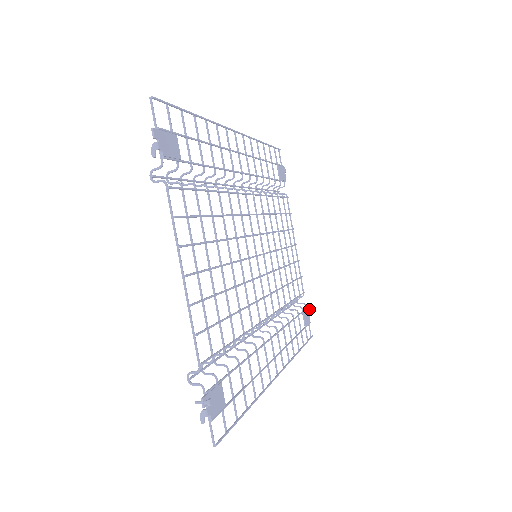
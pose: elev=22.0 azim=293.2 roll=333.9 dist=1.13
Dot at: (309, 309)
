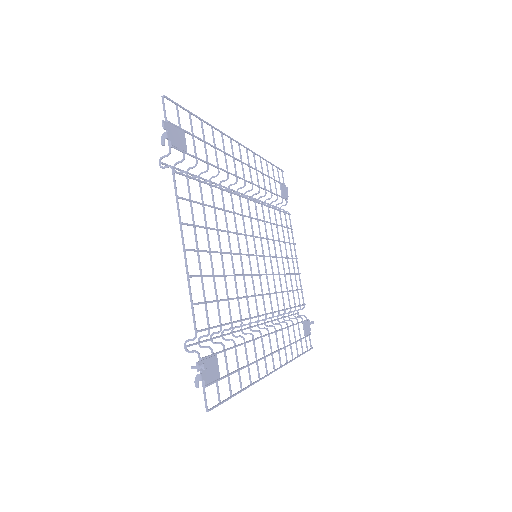
Dot at: occluded
